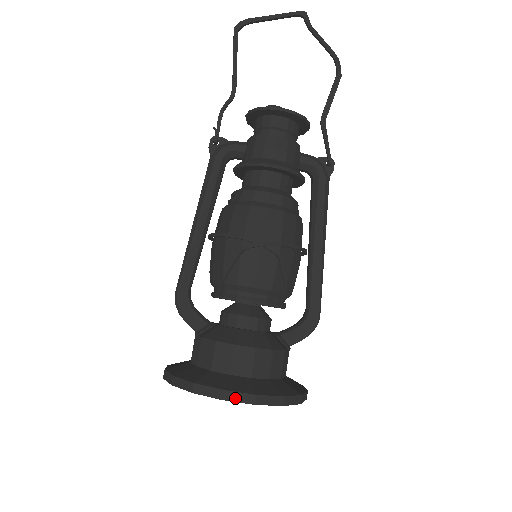
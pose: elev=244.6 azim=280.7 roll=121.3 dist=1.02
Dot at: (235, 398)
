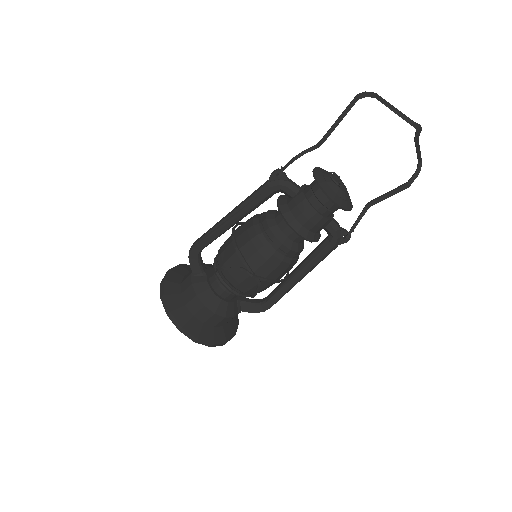
Dot at: (186, 334)
